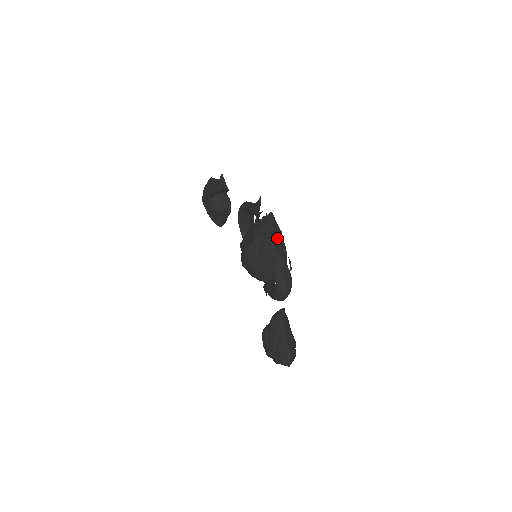
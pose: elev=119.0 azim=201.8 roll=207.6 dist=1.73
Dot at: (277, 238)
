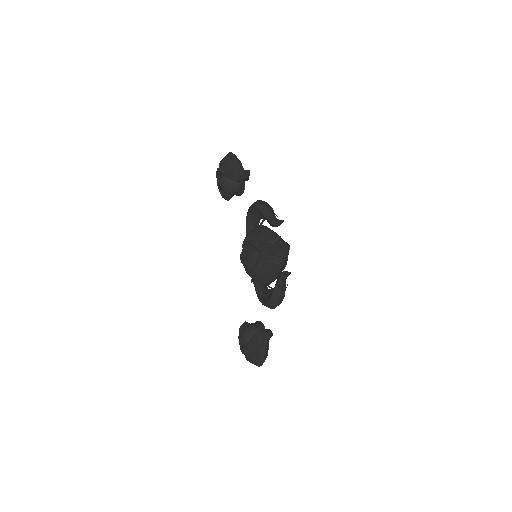
Dot at: occluded
